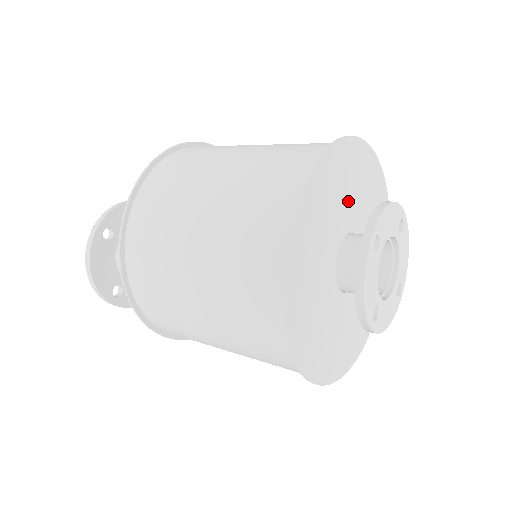
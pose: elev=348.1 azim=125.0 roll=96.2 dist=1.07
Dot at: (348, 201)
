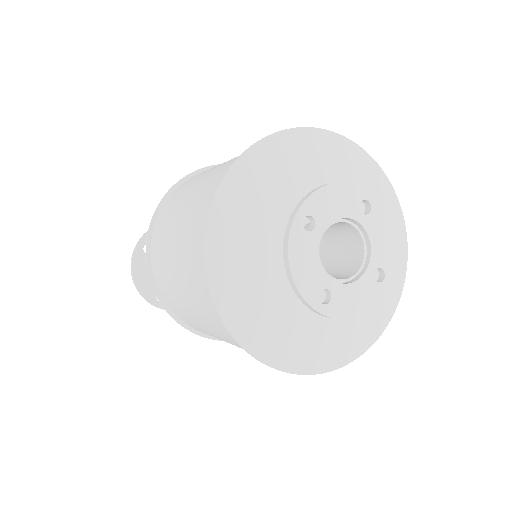
Dot at: (305, 190)
